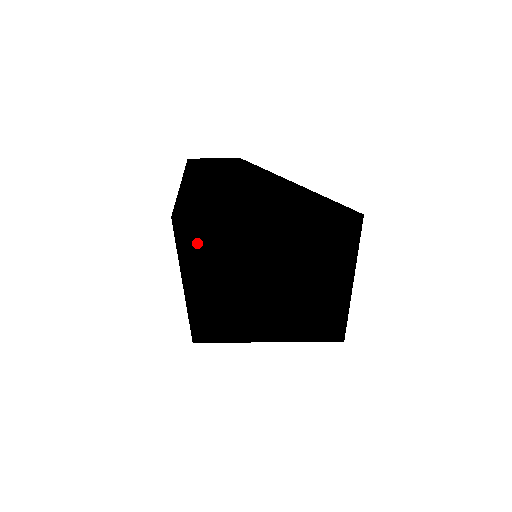
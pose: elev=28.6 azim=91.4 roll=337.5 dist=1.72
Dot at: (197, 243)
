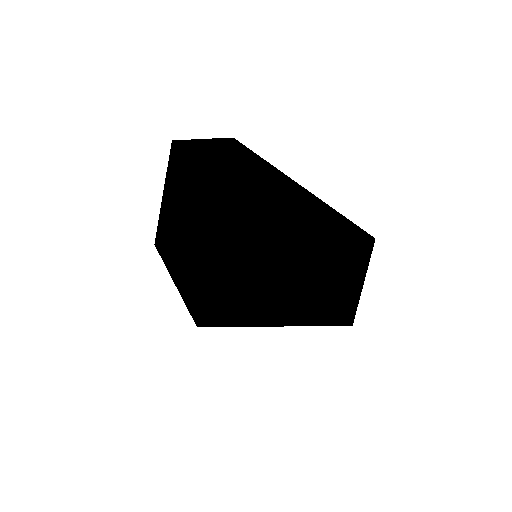
Dot at: (187, 263)
